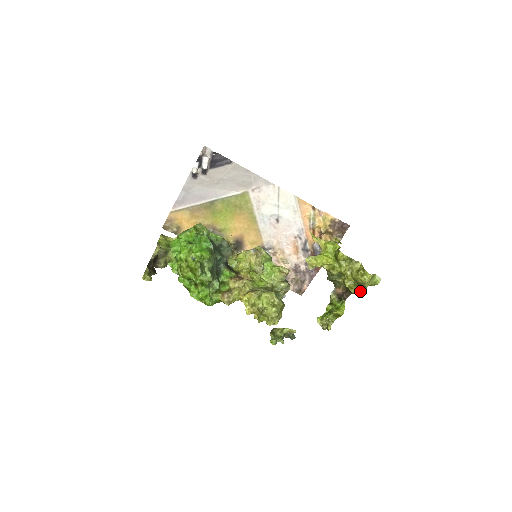
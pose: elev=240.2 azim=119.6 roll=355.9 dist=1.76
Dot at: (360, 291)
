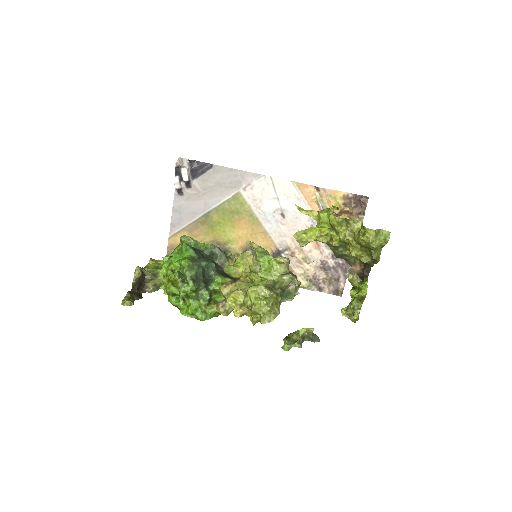
Dot at: (372, 257)
